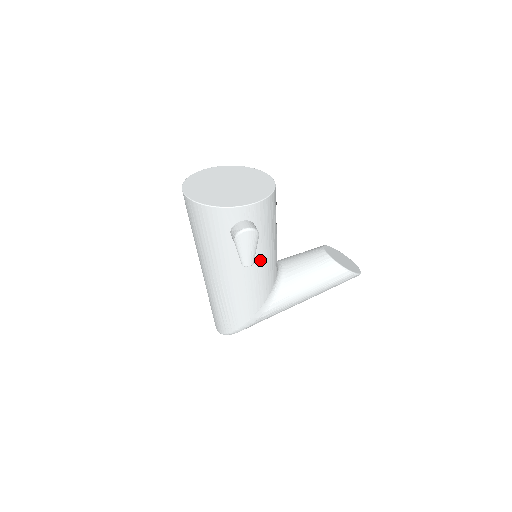
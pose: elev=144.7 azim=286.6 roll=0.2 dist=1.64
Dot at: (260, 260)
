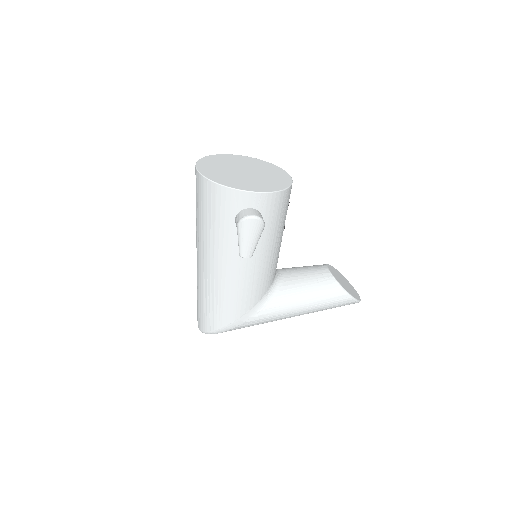
Dot at: (259, 257)
